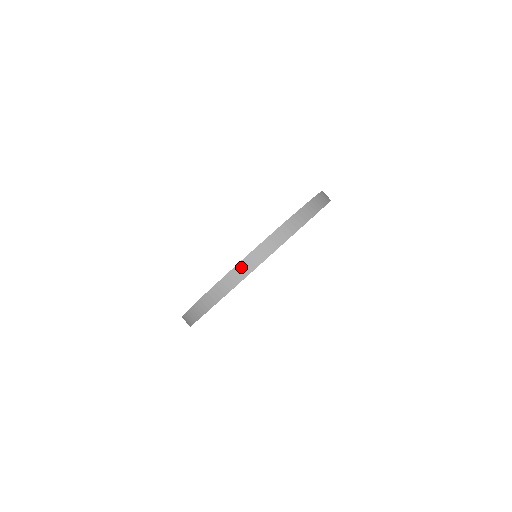
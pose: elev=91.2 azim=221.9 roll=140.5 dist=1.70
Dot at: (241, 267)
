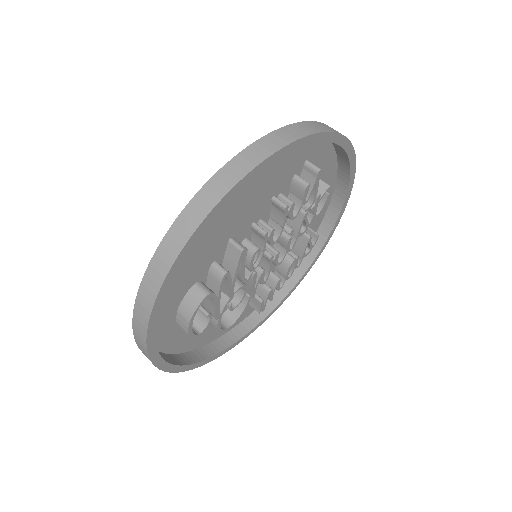
Dot at: (256, 148)
